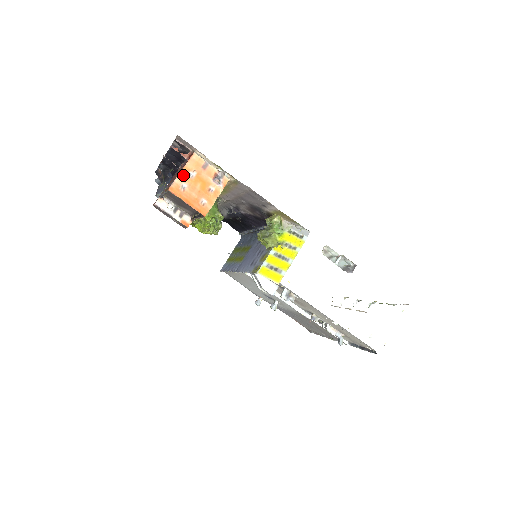
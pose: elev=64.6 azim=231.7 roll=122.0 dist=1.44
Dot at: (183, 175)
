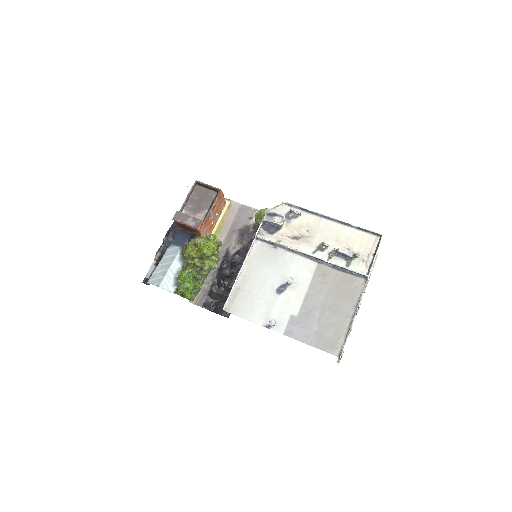
Dot at: occluded
